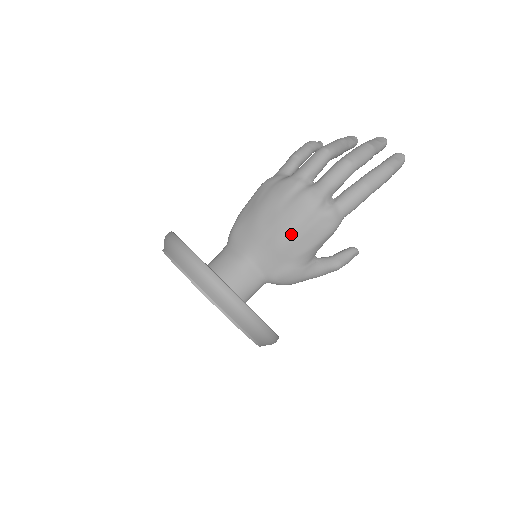
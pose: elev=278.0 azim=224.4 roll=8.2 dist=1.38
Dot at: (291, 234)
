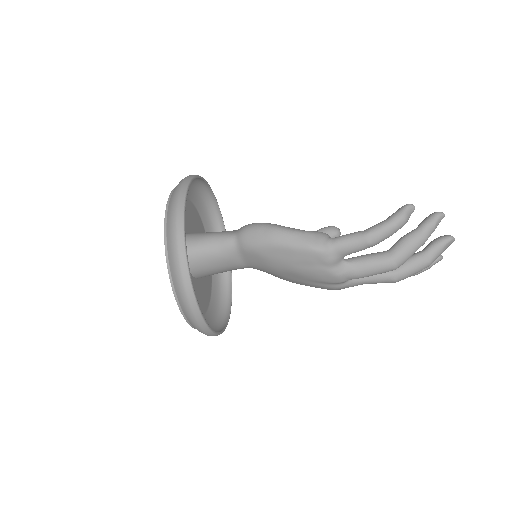
Dot at: occluded
